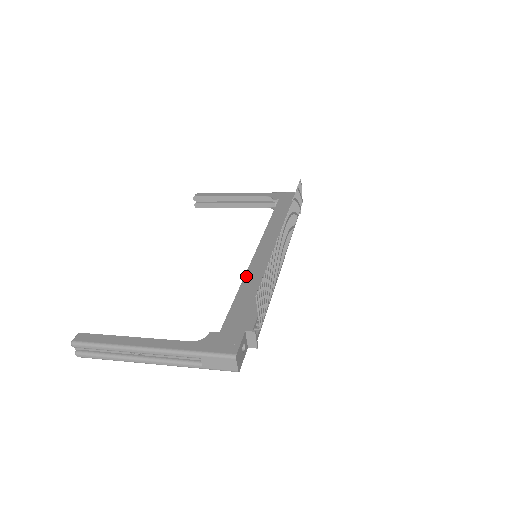
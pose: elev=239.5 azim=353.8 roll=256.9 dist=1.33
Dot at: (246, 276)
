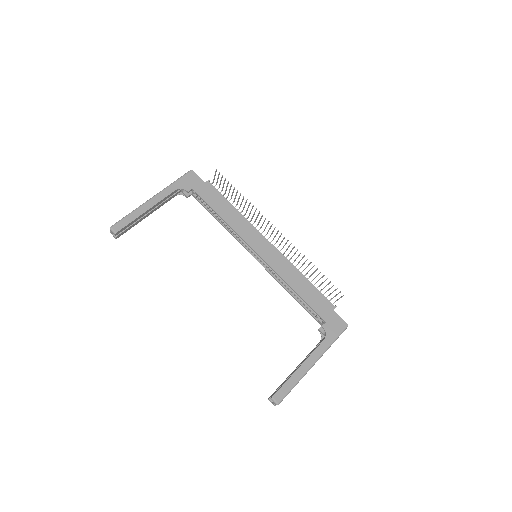
Dot at: (284, 278)
